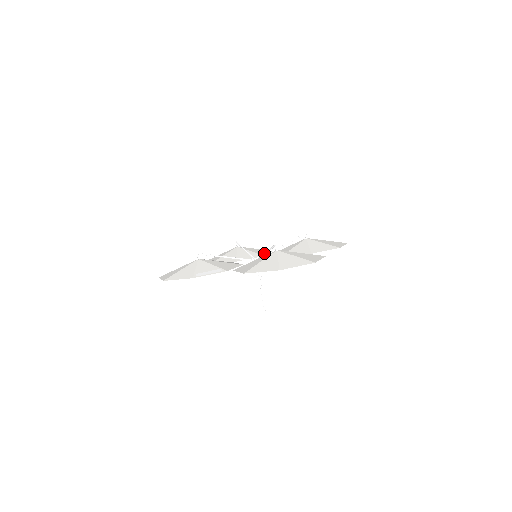
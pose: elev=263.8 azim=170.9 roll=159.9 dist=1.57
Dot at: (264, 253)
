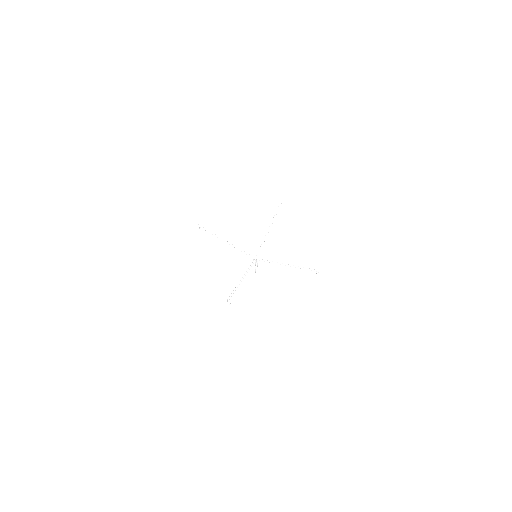
Dot at: occluded
